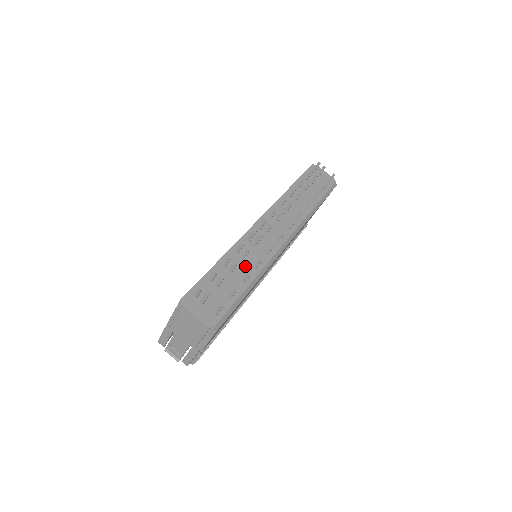
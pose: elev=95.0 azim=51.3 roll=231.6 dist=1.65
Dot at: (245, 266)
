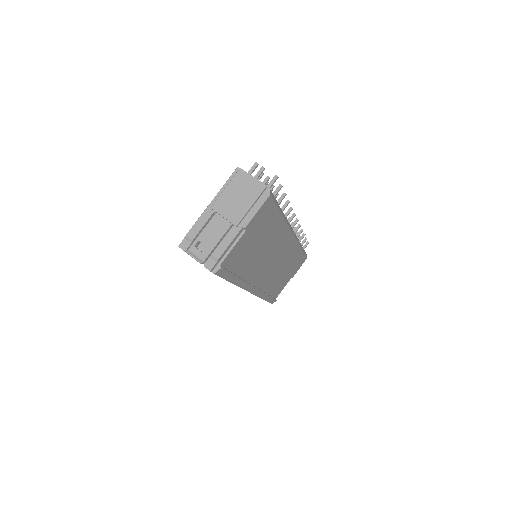
Dot at: occluded
